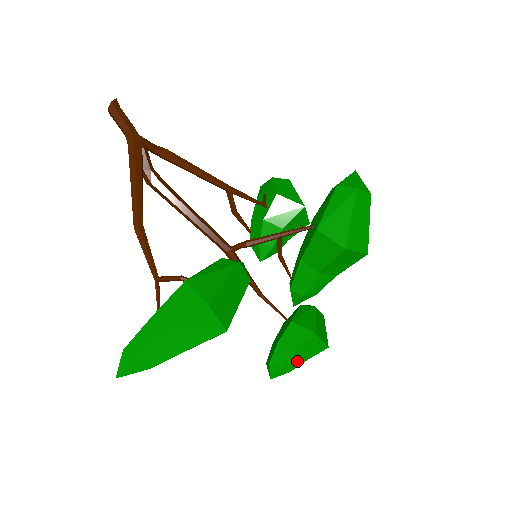
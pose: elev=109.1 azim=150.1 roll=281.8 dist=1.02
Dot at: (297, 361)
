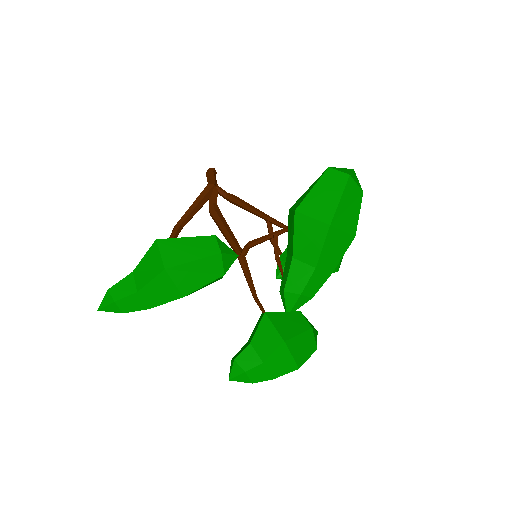
Dot at: (254, 358)
